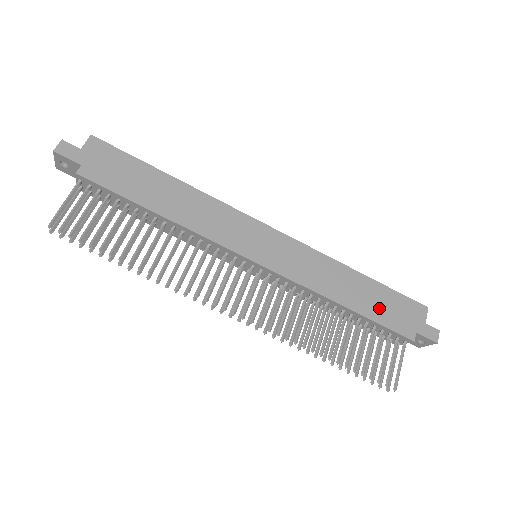
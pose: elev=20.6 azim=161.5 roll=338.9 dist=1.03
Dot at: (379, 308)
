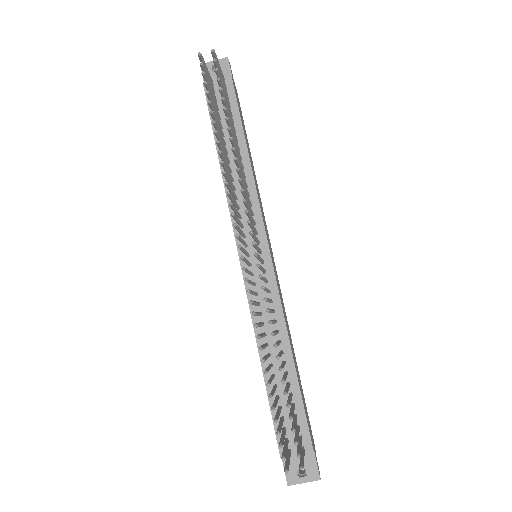
Dot at: (302, 394)
